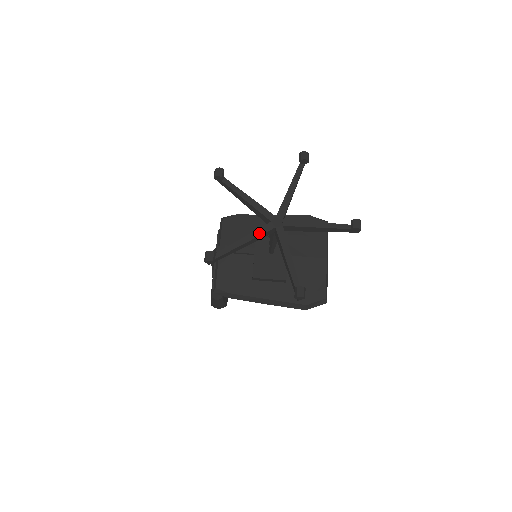
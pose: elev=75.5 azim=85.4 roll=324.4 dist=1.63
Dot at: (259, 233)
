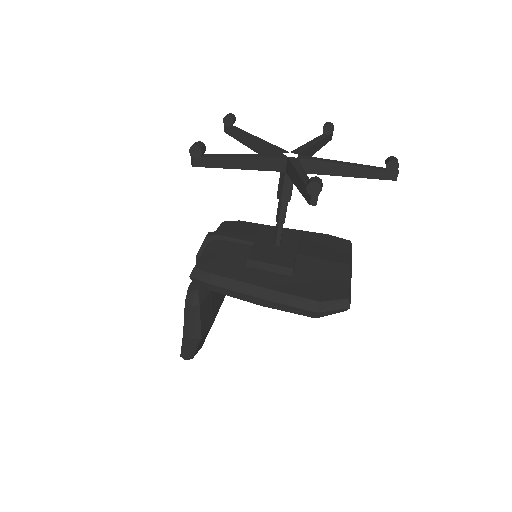
Dot at: (266, 155)
